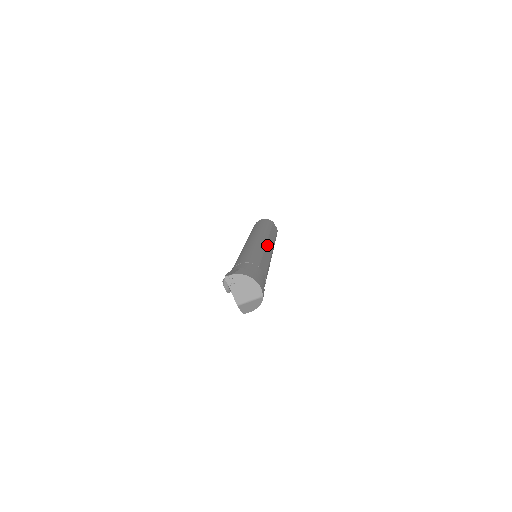
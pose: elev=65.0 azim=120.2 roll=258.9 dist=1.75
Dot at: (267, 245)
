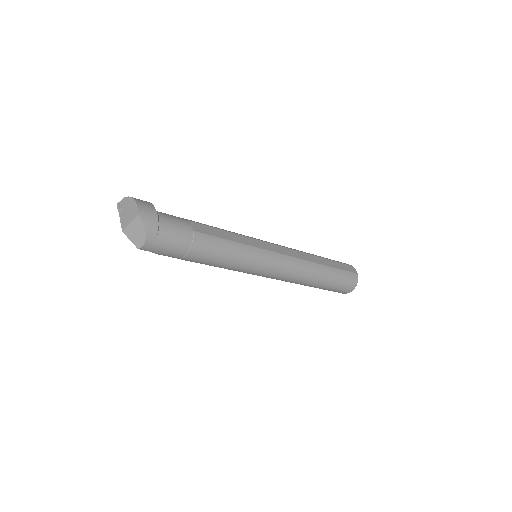
Dot at: (271, 244)
